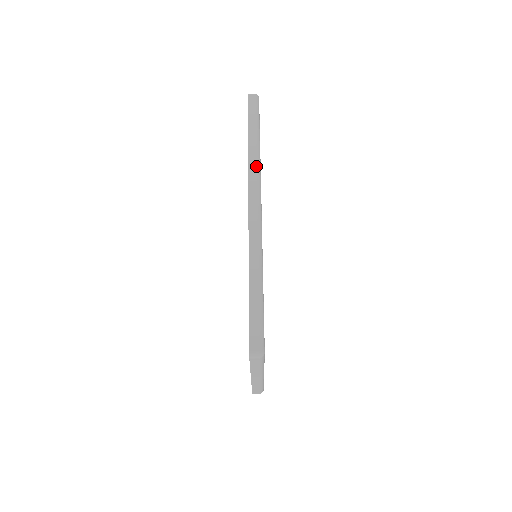
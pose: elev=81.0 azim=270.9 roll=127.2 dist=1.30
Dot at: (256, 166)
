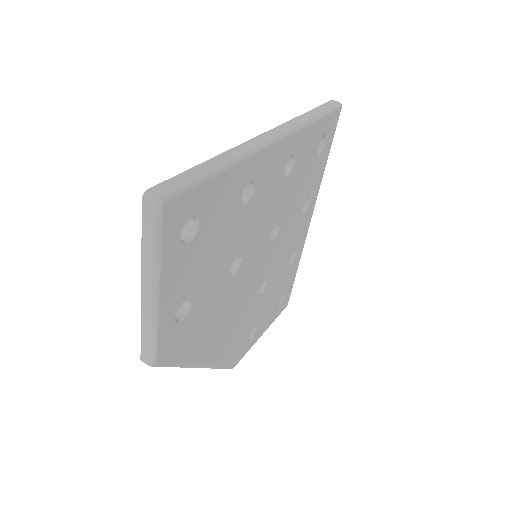
Dot at: (298, 122)
